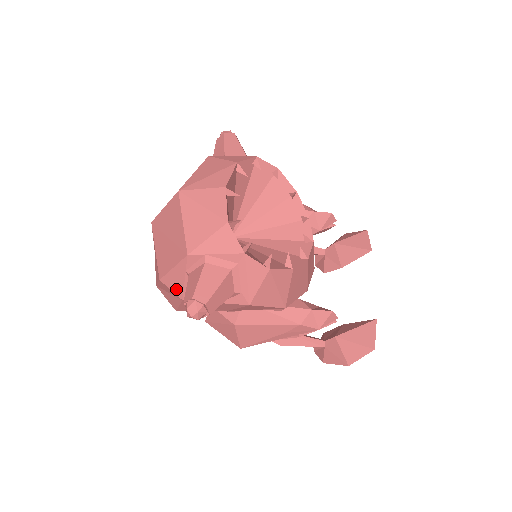
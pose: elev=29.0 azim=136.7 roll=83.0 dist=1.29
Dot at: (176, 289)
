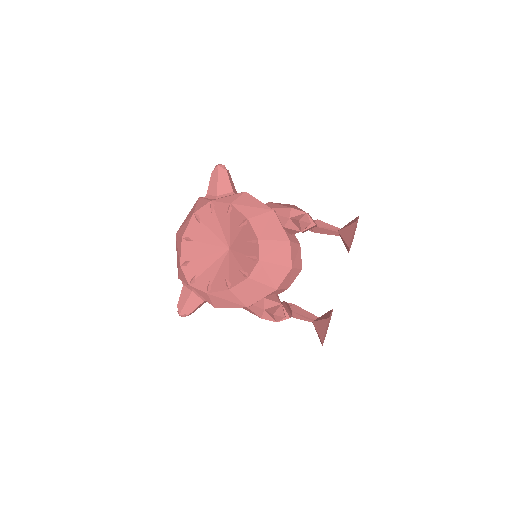
Dot at: occluded
